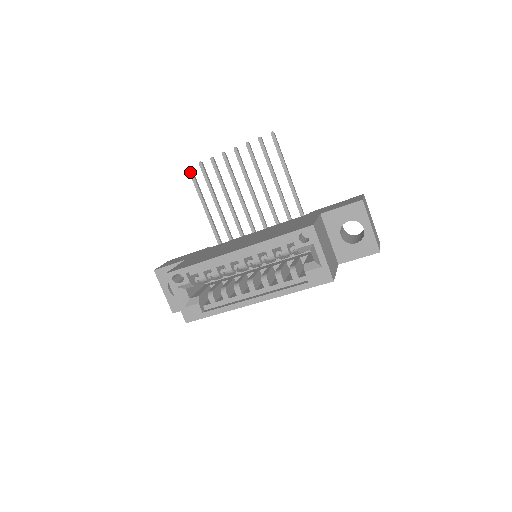
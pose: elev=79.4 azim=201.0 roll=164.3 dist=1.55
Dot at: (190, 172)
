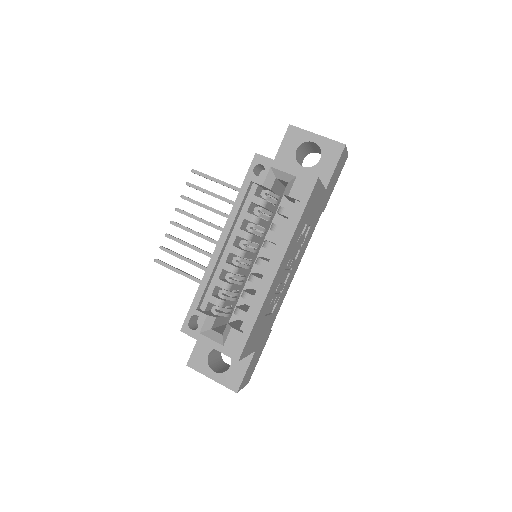
Dot at: (158, 263)
